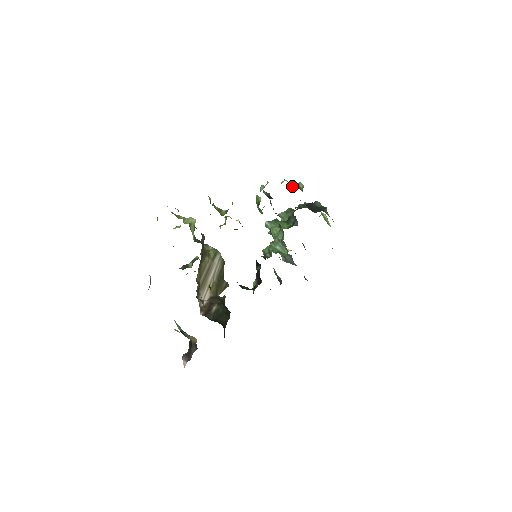
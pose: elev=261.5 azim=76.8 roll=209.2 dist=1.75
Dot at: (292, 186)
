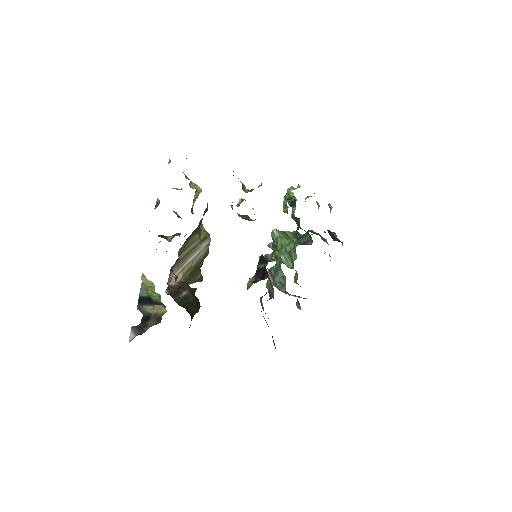
Dot at: (318, 205)
